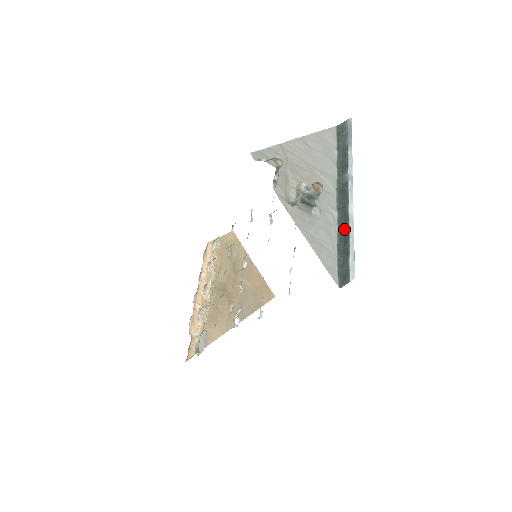
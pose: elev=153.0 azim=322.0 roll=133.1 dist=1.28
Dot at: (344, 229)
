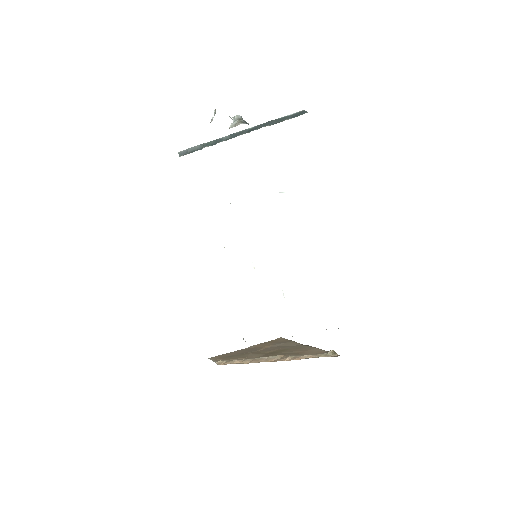
Dot at: (265, 126)
